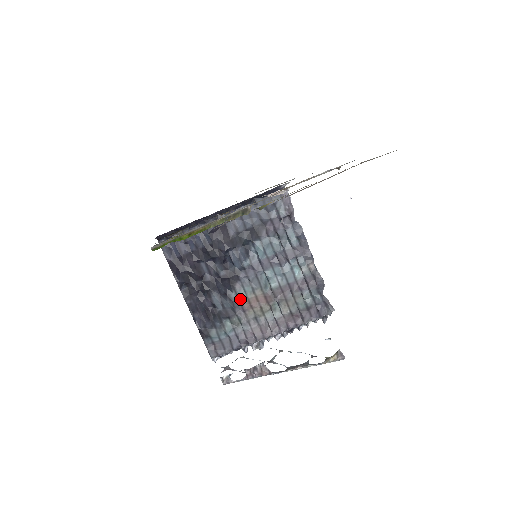
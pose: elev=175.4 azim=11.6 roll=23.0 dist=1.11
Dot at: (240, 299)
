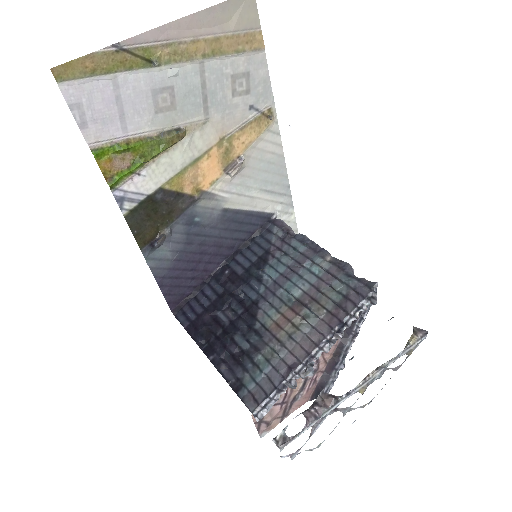
Dot at: (266, 326)
